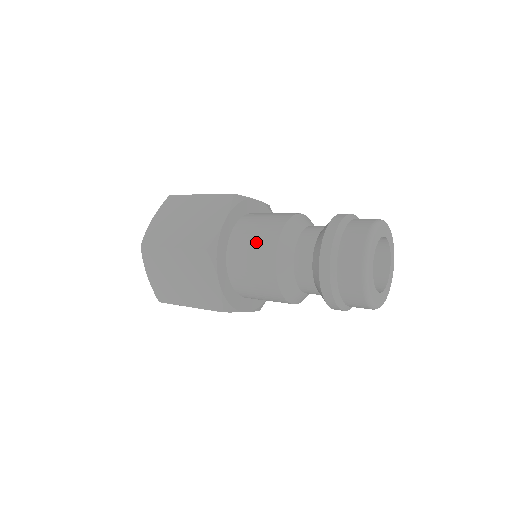
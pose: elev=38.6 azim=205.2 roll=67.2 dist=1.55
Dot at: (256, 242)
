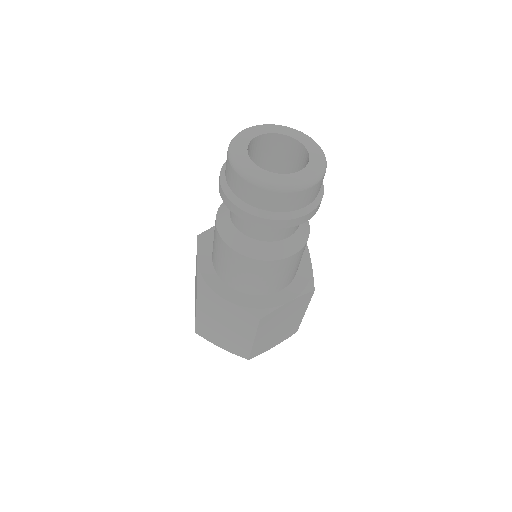
Dot at: (216, 247)
